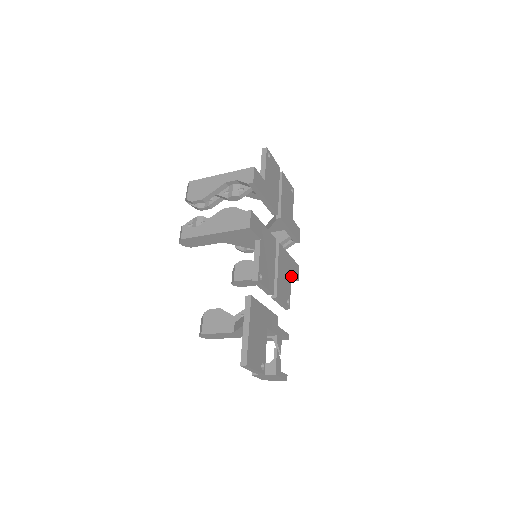
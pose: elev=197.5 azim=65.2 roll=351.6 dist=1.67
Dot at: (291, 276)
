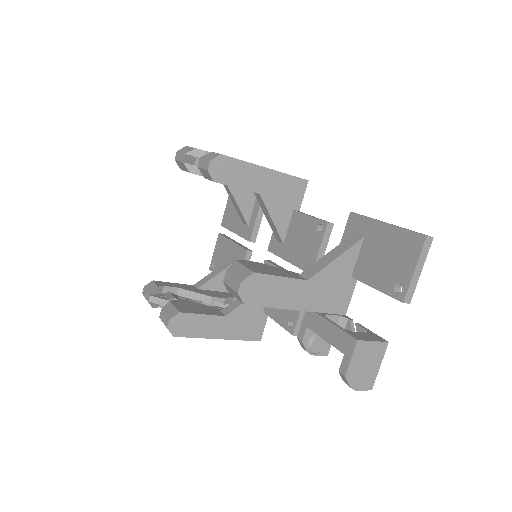
Dot at: (261, 324)
